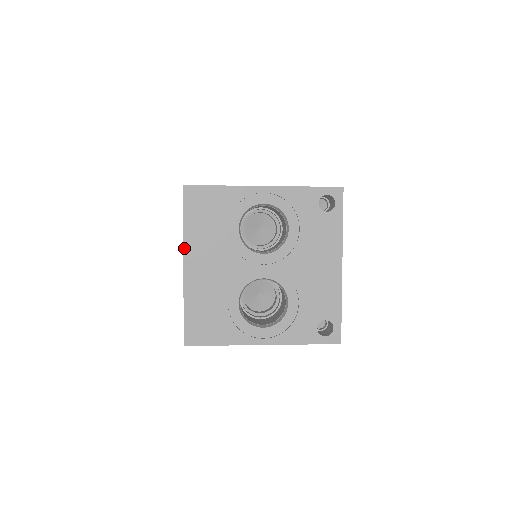
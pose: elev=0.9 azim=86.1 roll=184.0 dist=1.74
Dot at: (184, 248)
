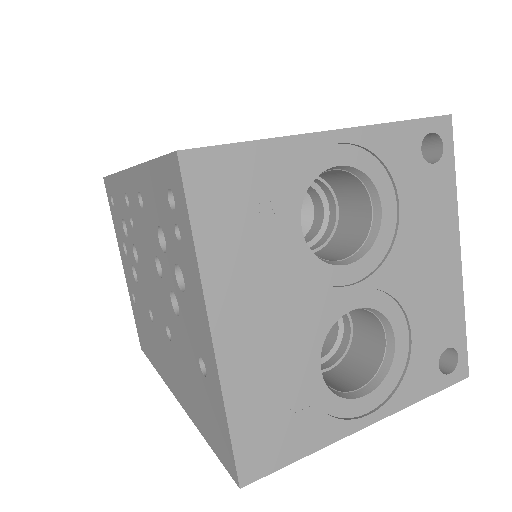
Dot at: (205, 294)
